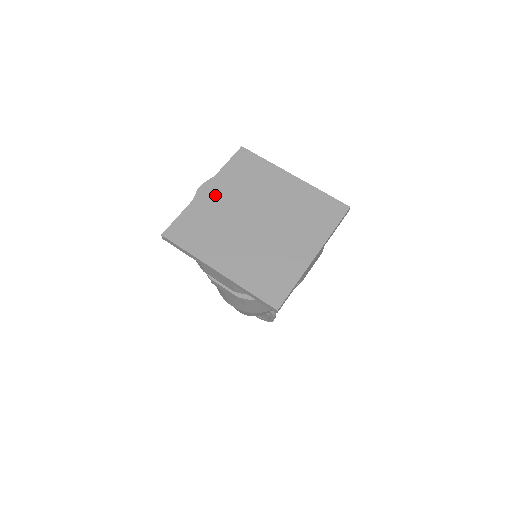
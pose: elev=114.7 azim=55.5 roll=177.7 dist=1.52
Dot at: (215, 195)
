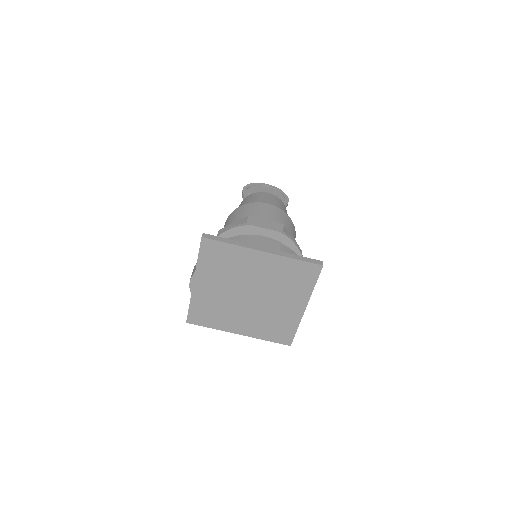
Dot at: (206, 286)
